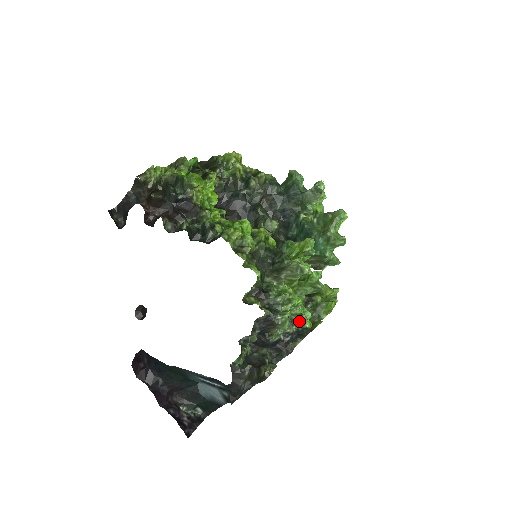
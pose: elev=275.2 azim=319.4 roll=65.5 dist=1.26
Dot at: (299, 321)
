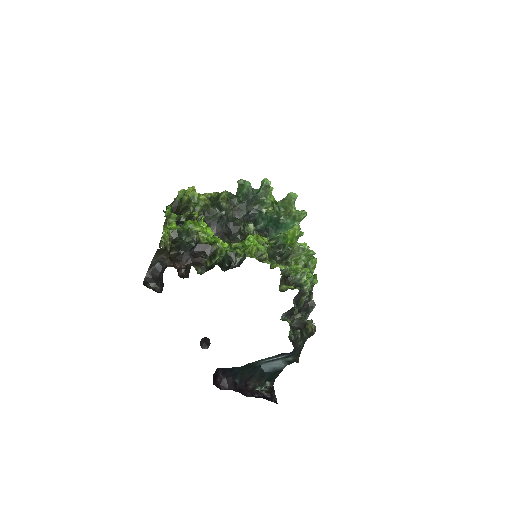
Dot at: (311, 283)
